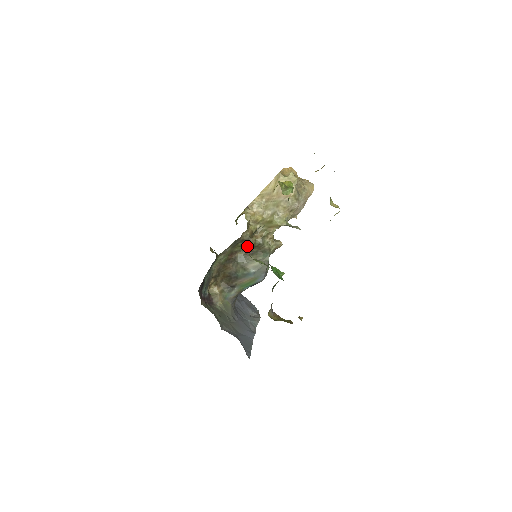
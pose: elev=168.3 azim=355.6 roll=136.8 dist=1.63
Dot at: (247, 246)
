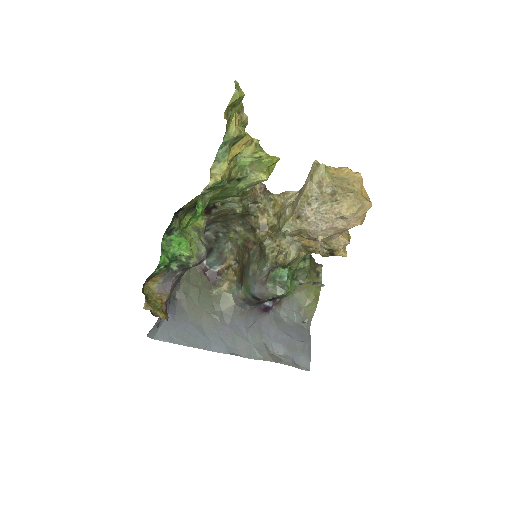
Dot at: occluded
